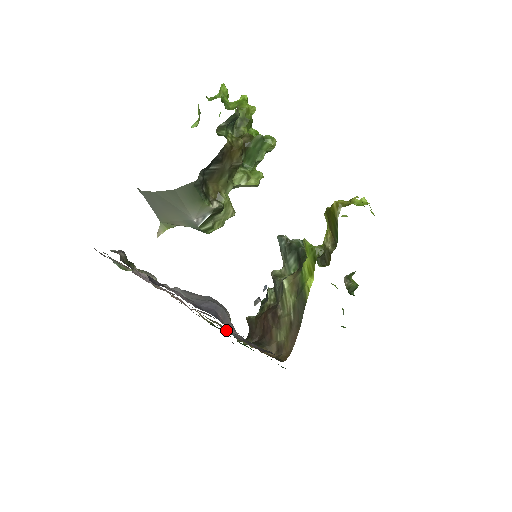
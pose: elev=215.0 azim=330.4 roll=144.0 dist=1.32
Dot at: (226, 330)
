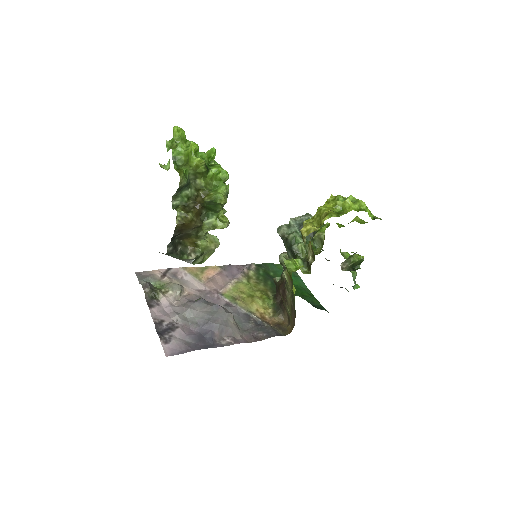
Dot at: (243, 311)
